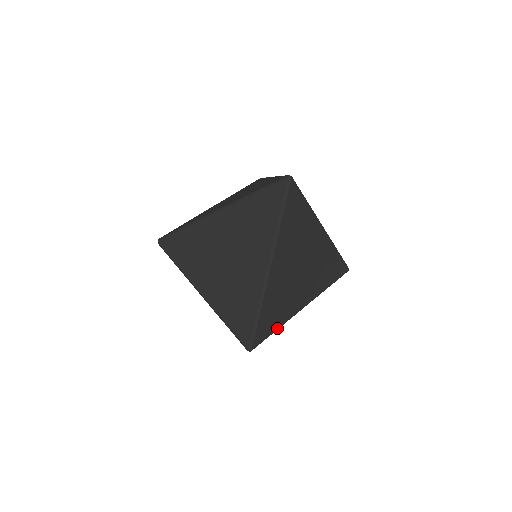
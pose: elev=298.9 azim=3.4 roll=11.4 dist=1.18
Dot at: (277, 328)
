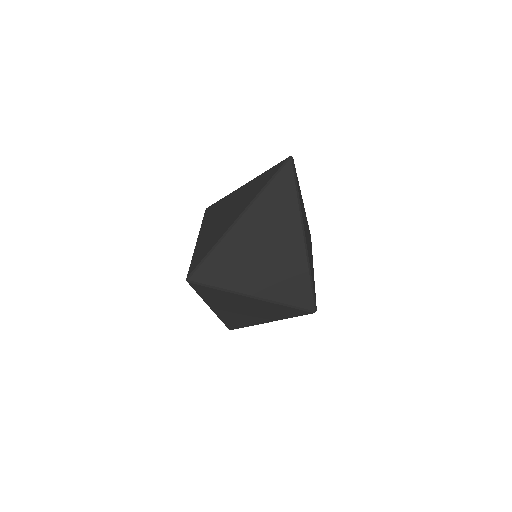
Dot at: occluded
